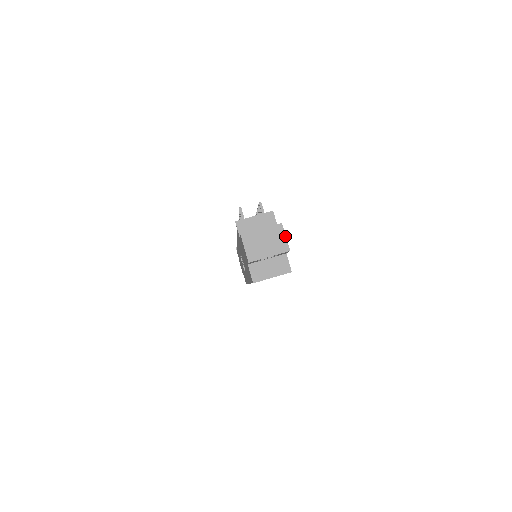
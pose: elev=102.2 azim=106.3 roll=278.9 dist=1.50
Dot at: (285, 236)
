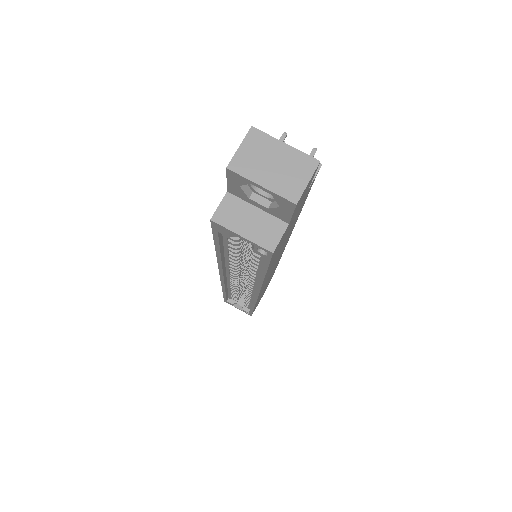
Dot at: (308, 180)
